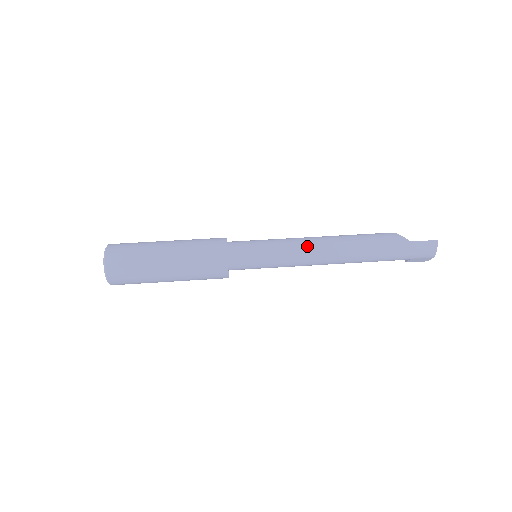
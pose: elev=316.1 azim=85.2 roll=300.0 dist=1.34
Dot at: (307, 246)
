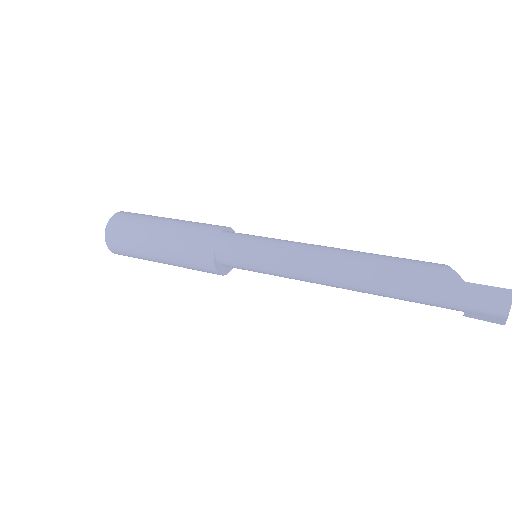
Dot at: (310, 254)
